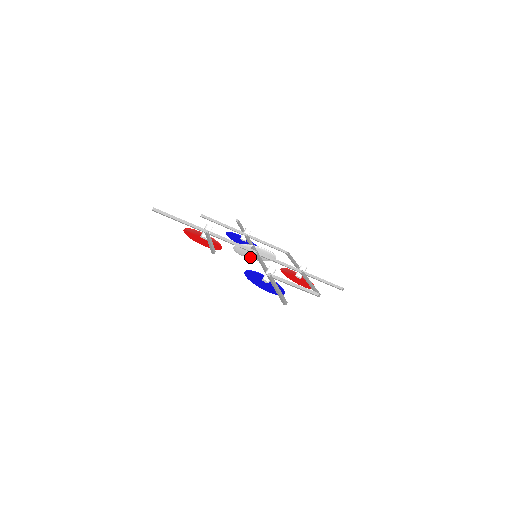
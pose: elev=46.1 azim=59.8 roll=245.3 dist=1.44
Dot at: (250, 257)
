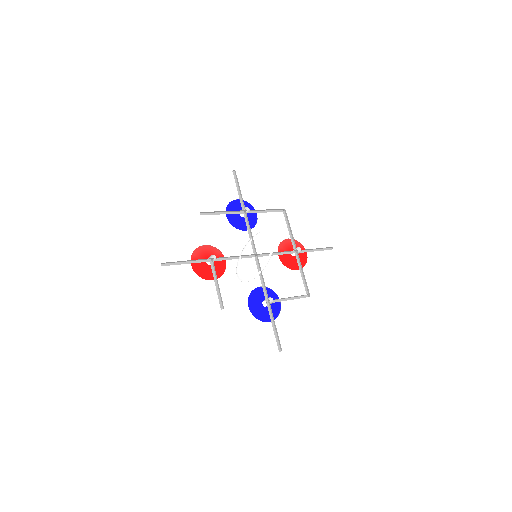
Dot at: (251, 271)
